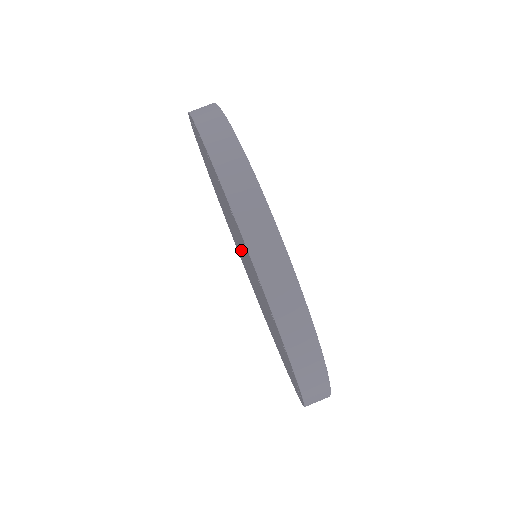
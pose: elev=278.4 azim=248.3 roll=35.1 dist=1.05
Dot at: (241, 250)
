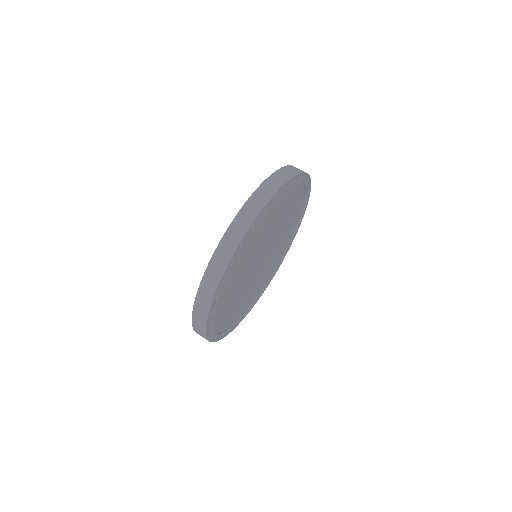
Dot at: occluded
